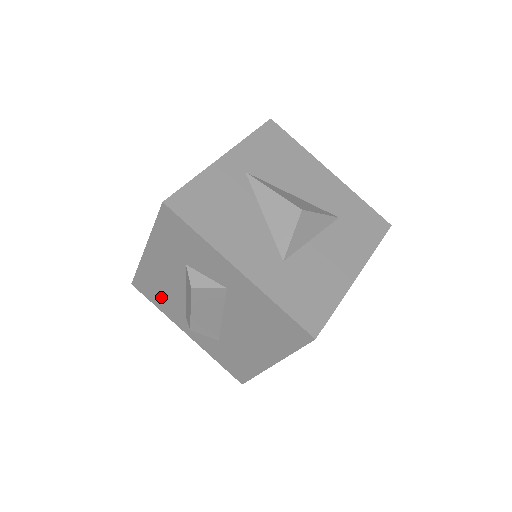
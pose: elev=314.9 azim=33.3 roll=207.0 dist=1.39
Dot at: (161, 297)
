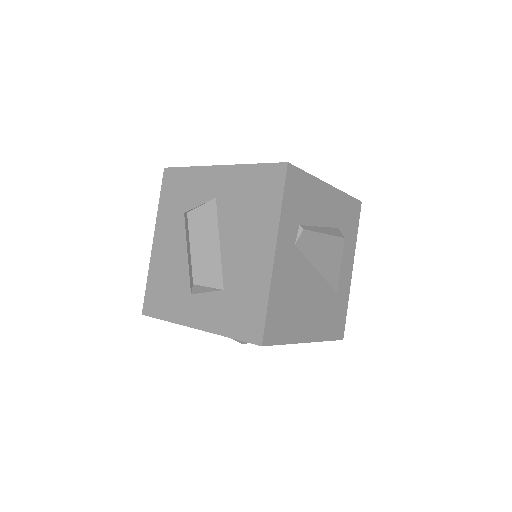
Dot at: (168, 295)
